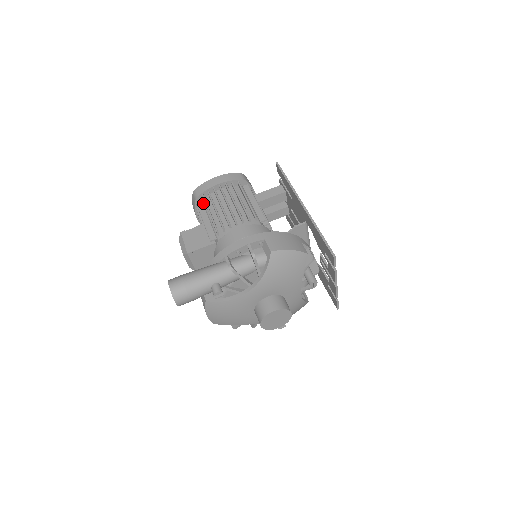
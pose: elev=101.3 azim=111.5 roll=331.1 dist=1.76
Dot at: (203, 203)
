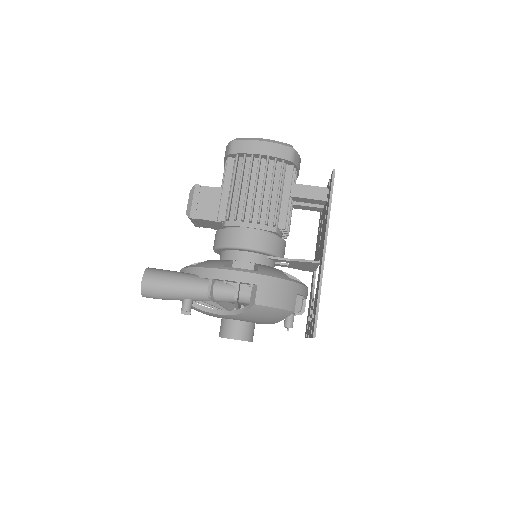
Dot at: (234, 162)
